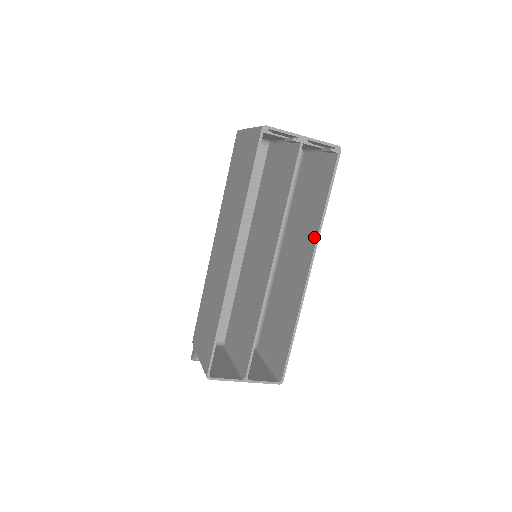
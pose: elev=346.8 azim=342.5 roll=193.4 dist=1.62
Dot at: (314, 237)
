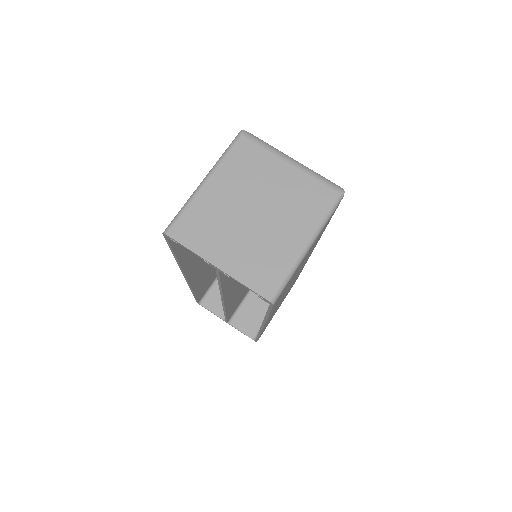
Dot at: occluded
